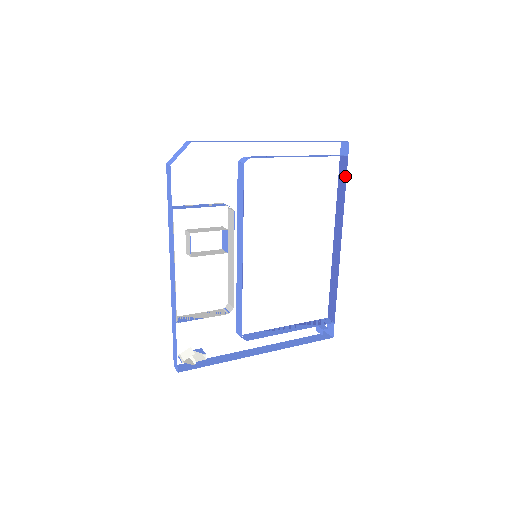
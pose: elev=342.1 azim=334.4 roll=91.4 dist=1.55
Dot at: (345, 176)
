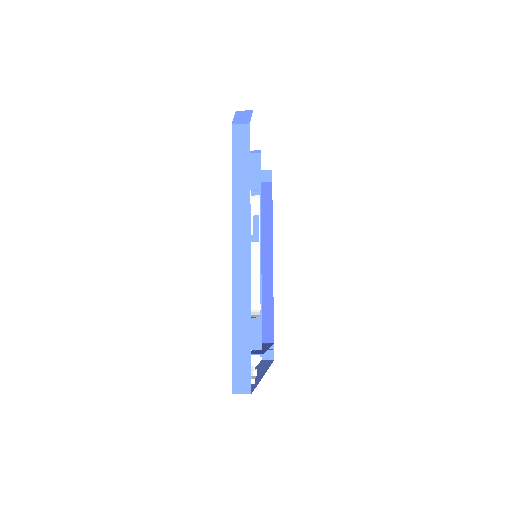
Dot at: (270, 199)
